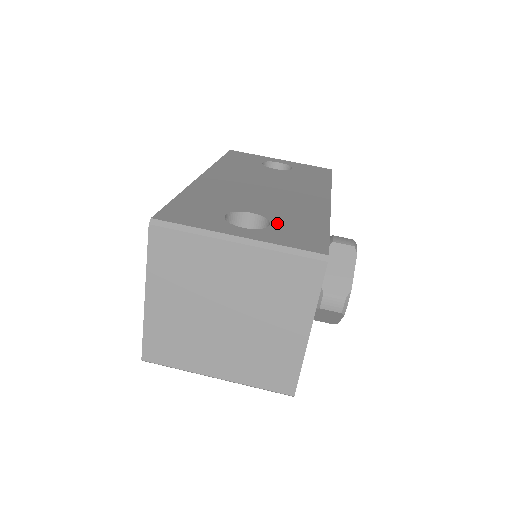
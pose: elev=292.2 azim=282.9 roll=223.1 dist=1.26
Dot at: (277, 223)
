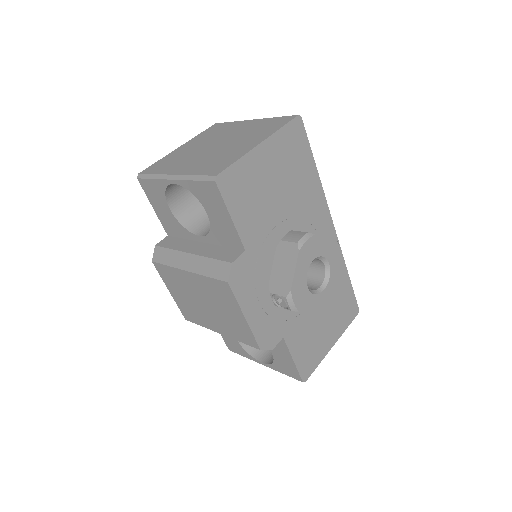
Dot at: occluded
